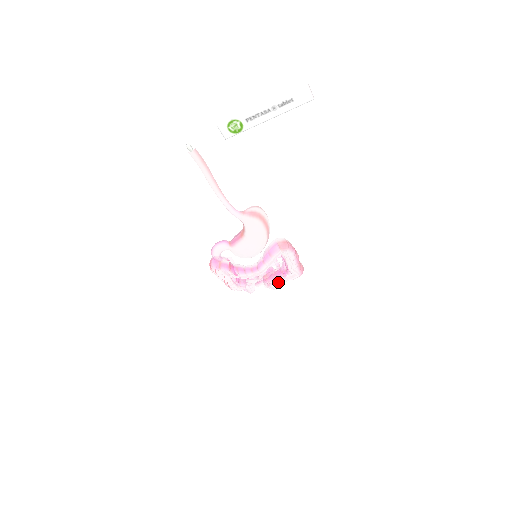
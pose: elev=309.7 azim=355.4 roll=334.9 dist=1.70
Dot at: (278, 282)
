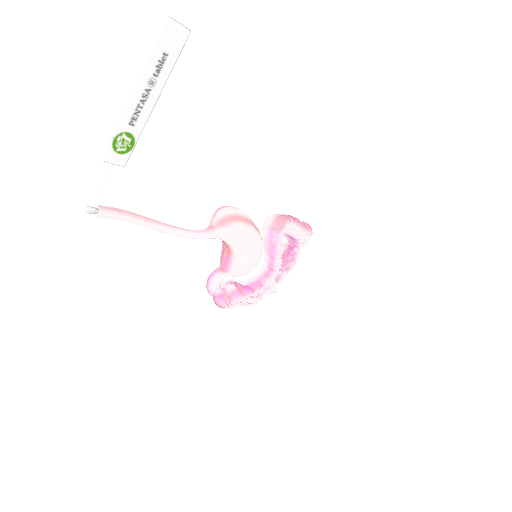
Dot at: (295, 259)
